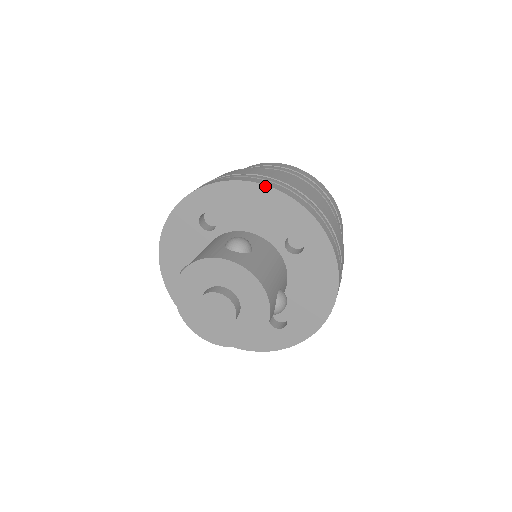
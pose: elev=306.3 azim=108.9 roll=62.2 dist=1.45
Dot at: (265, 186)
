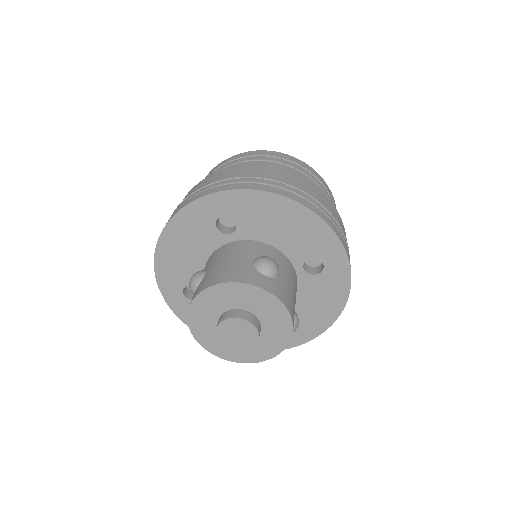
Dot at: (303, 206)
